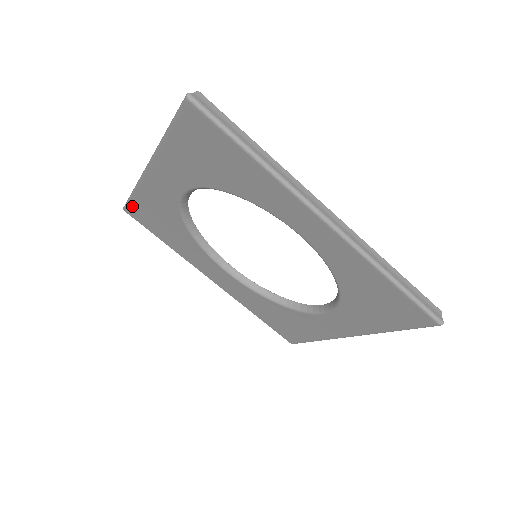
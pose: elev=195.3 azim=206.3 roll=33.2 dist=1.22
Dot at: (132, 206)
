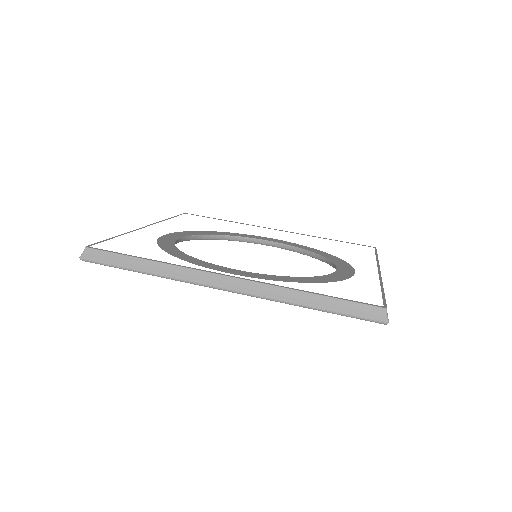
Dot at: occluded
